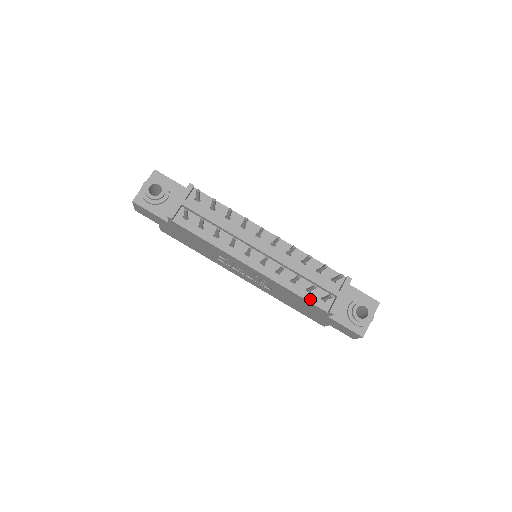
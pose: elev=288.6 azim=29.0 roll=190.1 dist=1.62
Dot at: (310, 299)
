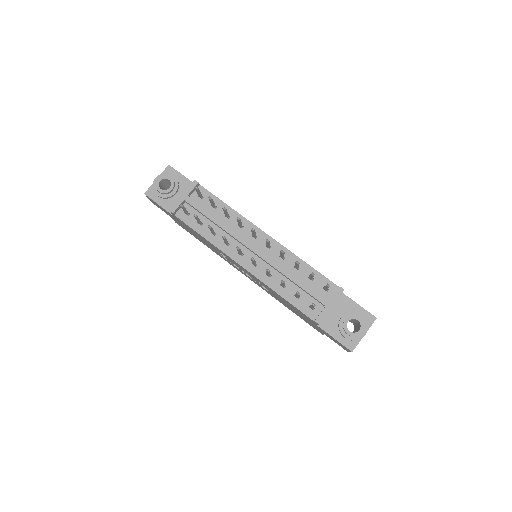
Dot at: (298, 305)
